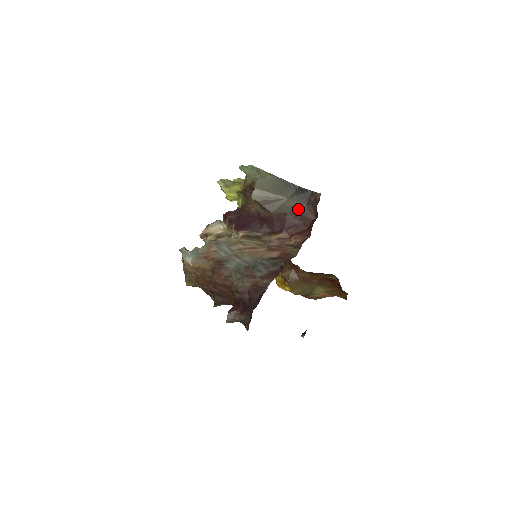
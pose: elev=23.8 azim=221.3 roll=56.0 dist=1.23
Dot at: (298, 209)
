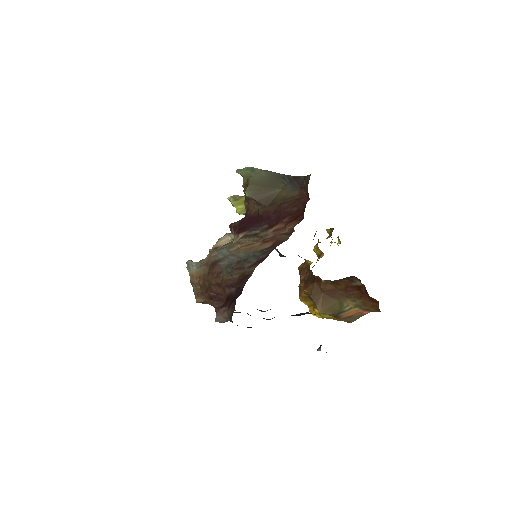
Dot at: (291, 196)
